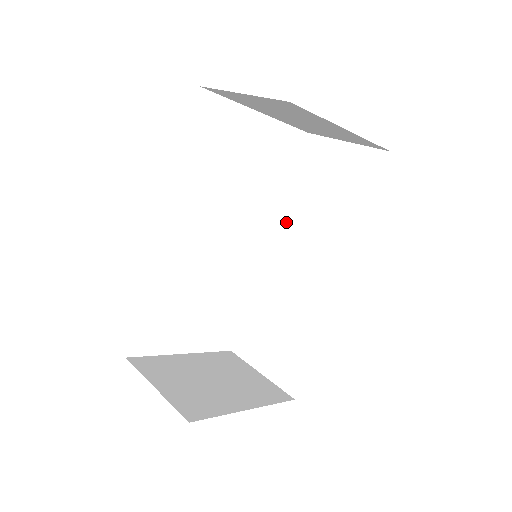
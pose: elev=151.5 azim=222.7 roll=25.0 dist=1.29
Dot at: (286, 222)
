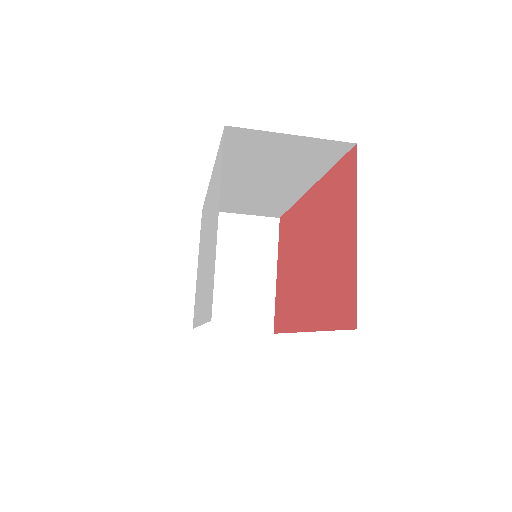
Dot at: occluded
